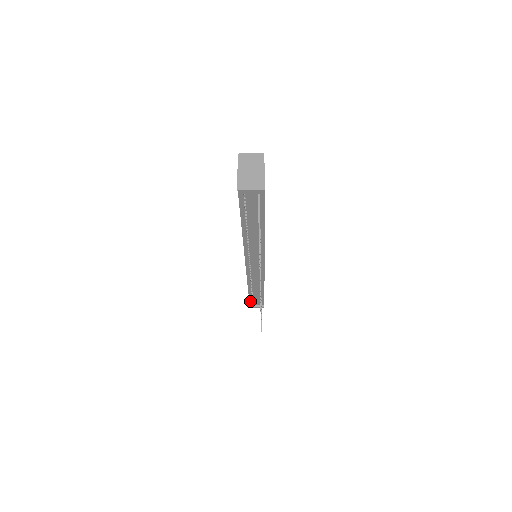
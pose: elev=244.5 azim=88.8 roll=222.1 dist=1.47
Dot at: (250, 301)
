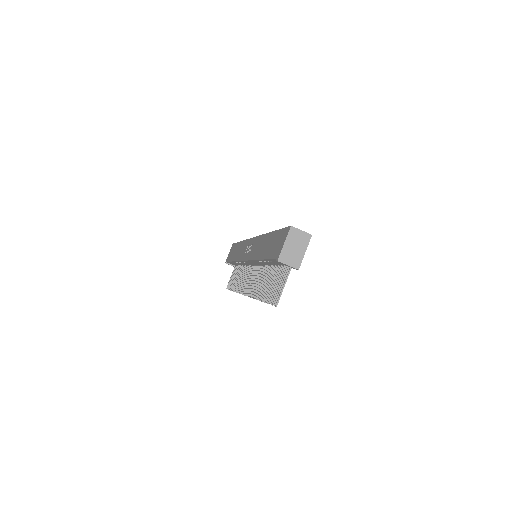
Dot at: occluded
